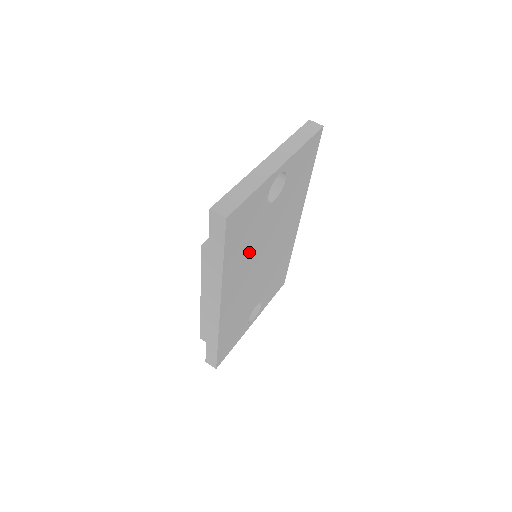
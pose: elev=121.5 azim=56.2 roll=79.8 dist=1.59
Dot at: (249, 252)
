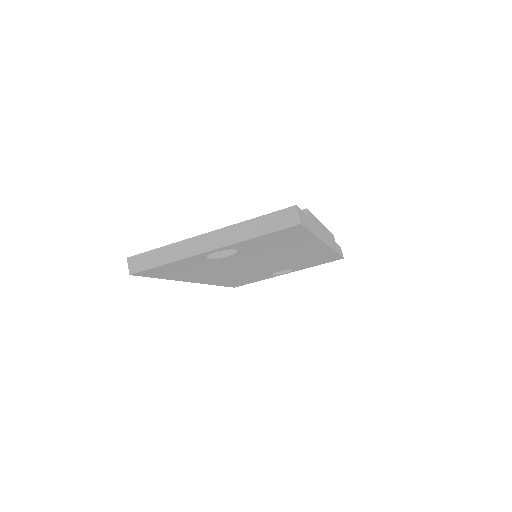
Dot at: (212, 269)
